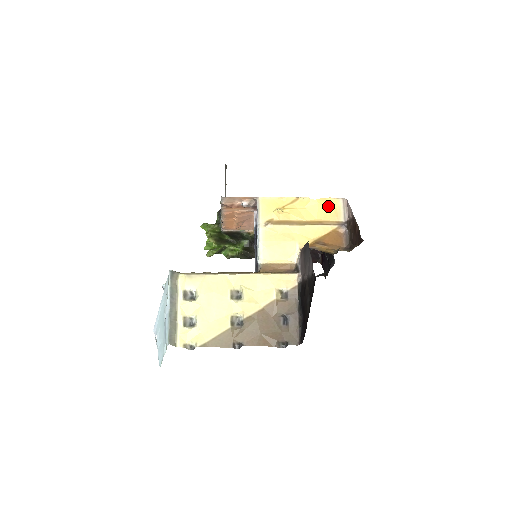
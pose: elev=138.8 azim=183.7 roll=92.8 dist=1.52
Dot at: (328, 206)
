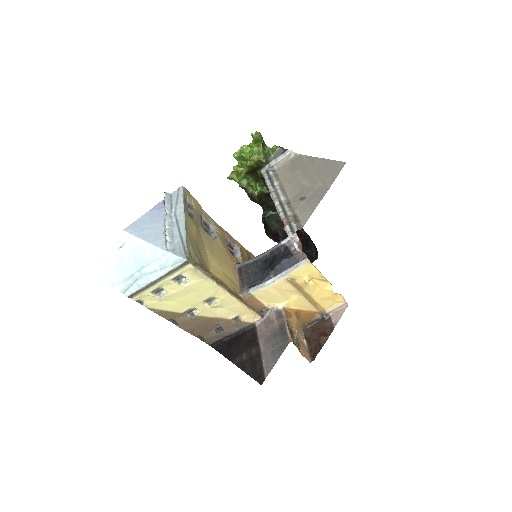
Dot at: (334, 299)
